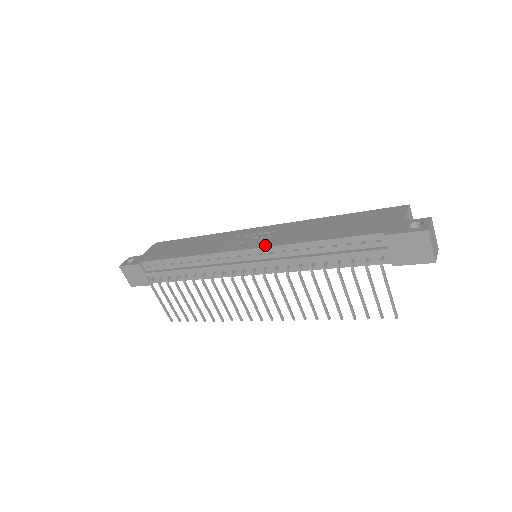
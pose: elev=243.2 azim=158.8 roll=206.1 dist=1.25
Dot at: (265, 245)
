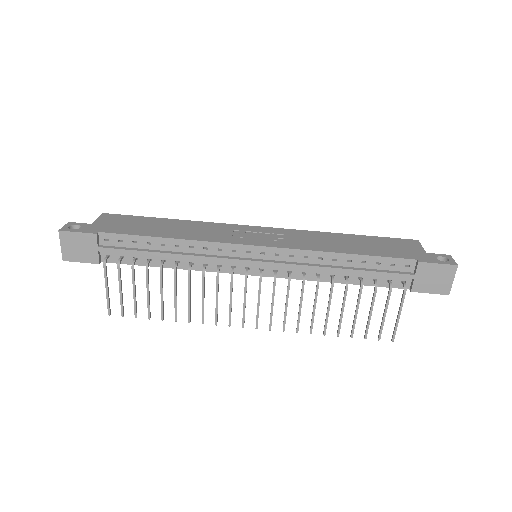
Dot at: (286, 246)
